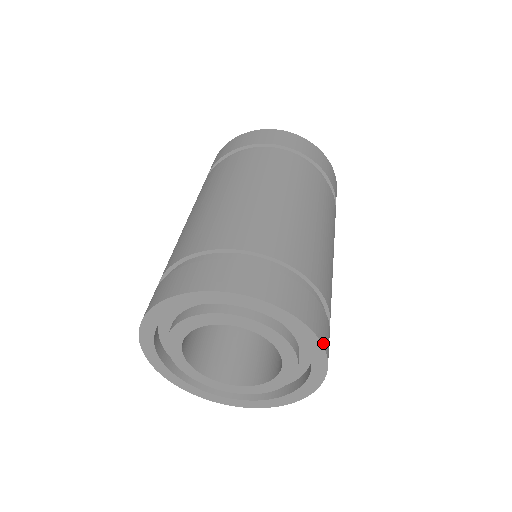
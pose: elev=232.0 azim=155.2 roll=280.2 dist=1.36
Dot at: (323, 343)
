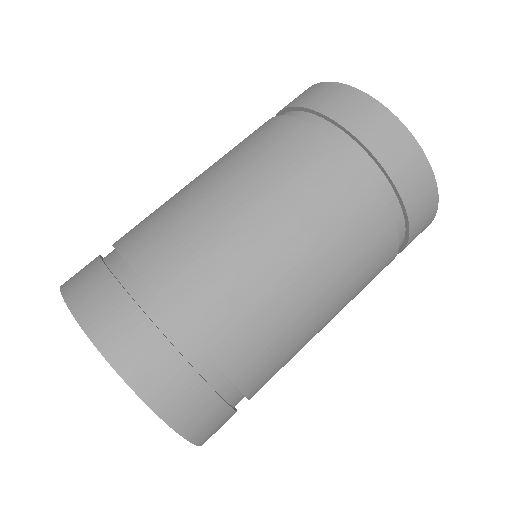
Dot at: (185, 433)
